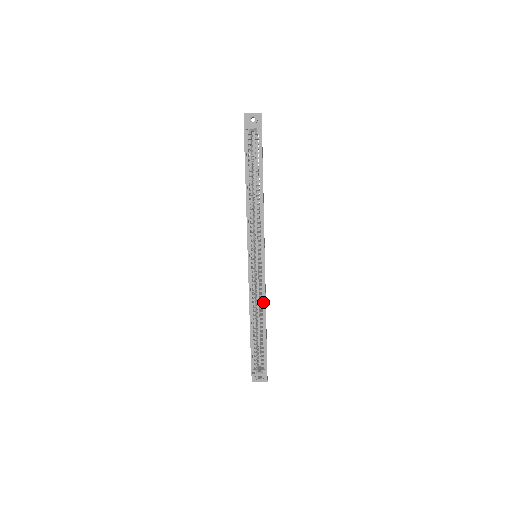
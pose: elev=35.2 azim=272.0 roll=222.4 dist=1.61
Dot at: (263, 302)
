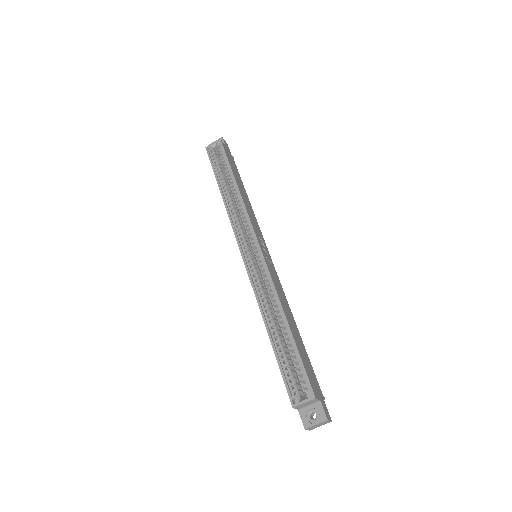
Dot at: (275, 295)
